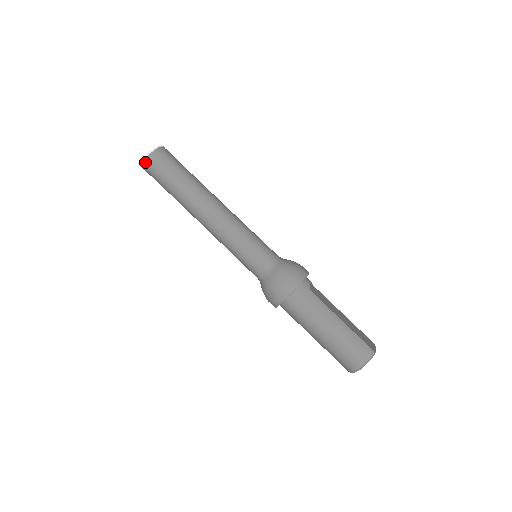
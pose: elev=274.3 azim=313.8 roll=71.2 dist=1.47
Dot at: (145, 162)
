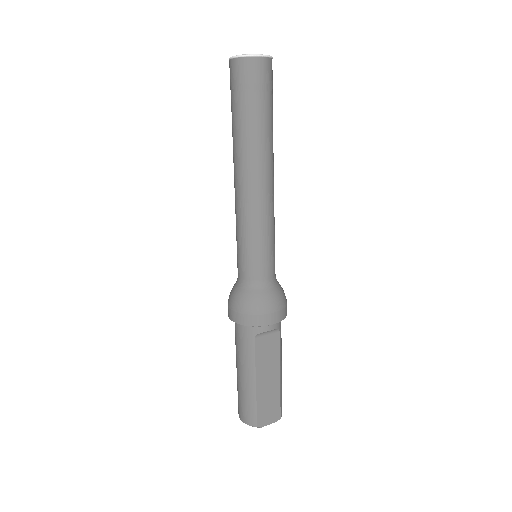
Dot at: (229, 61)
